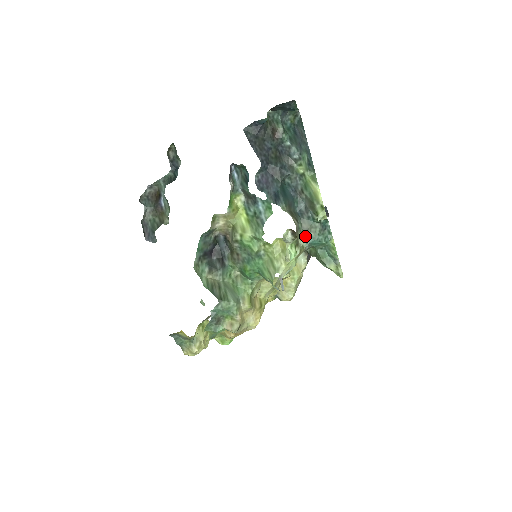
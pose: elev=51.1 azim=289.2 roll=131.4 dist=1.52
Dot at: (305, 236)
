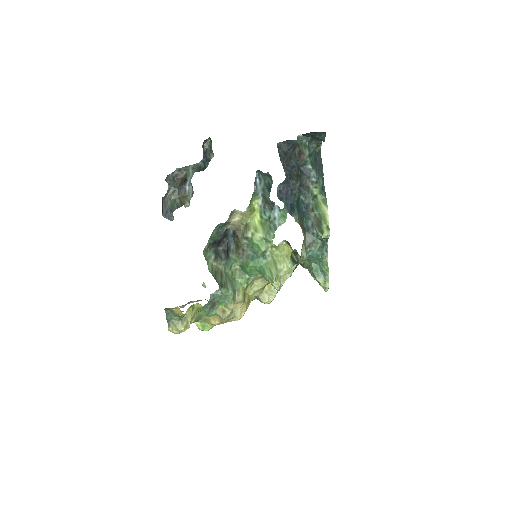
Dot at: (307, 248)
